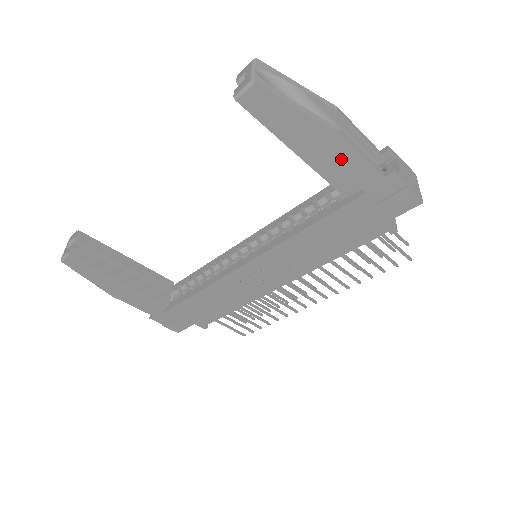
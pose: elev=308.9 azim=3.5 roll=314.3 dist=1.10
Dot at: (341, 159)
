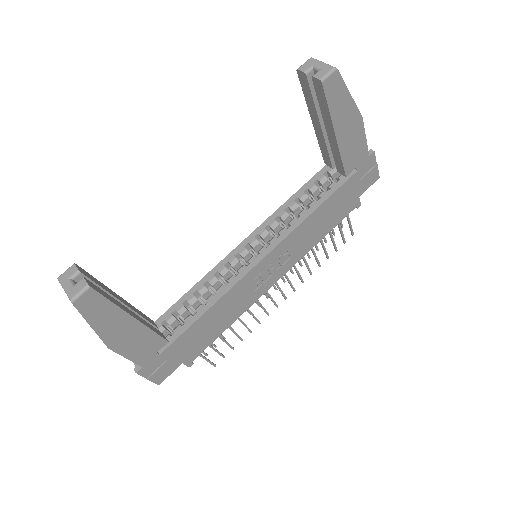
Dot at: (355, 140)
